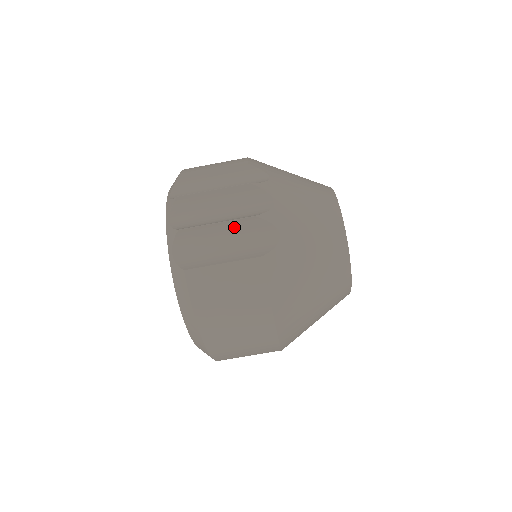
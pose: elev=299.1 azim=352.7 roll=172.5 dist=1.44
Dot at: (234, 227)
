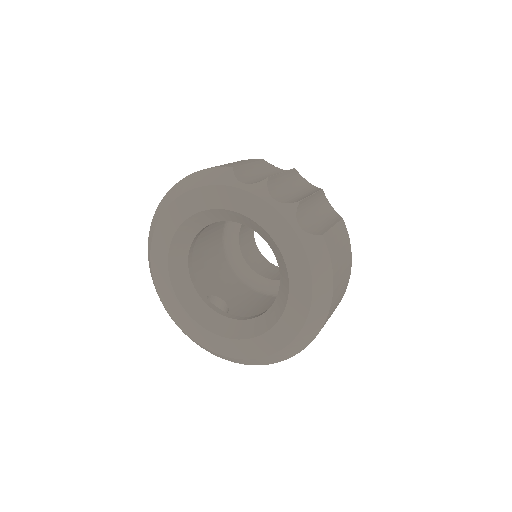
Dot at: (316, 199)
